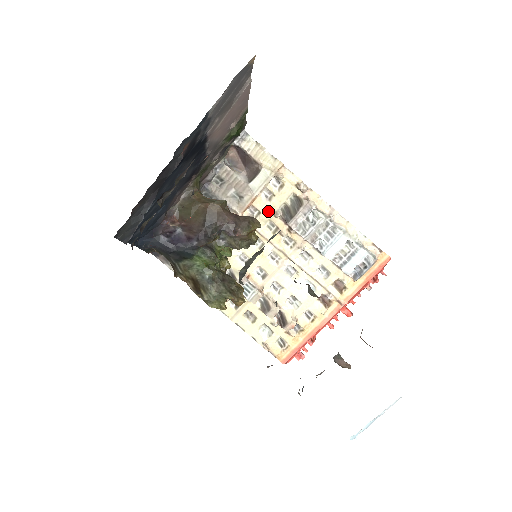
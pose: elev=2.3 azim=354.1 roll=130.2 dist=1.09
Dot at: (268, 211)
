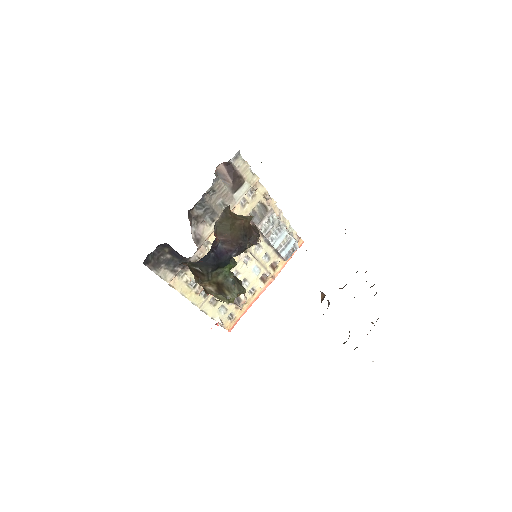
Dot at: occluded
